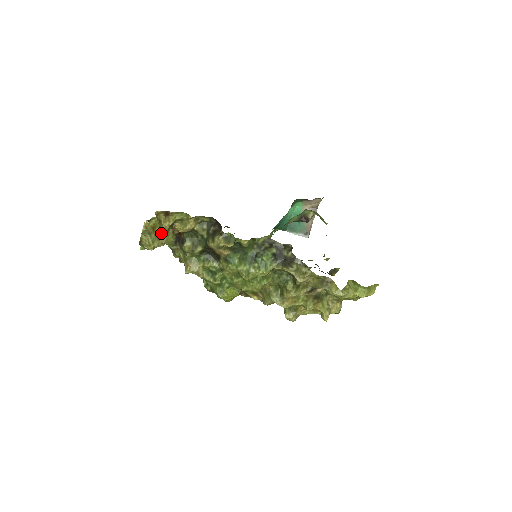
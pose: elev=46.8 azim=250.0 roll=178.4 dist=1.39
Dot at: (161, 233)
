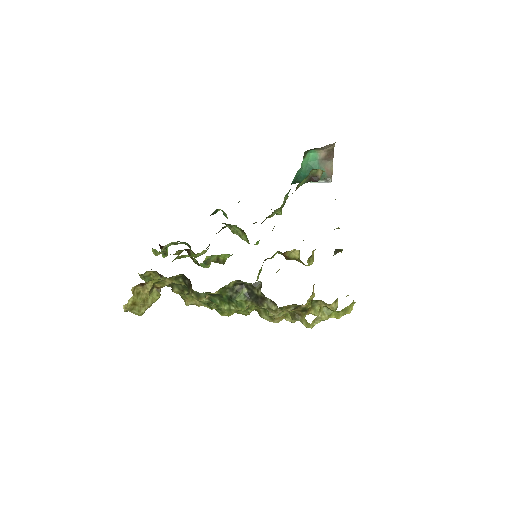
Dot at: (144, 301)
